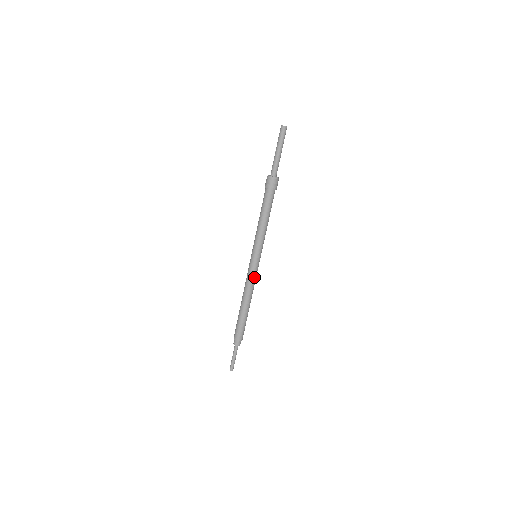
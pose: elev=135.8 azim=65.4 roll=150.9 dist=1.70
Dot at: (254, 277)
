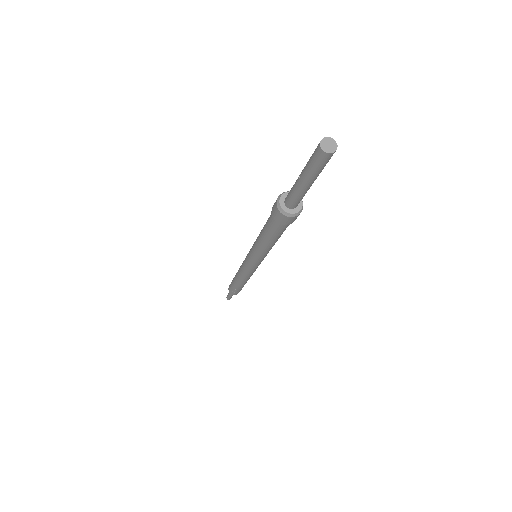
Dot at: (253, 271)
